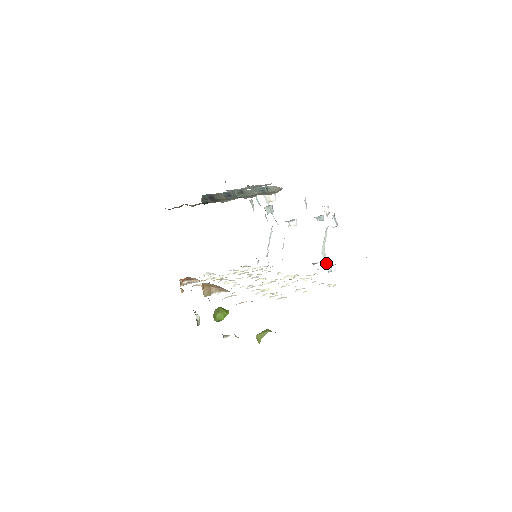
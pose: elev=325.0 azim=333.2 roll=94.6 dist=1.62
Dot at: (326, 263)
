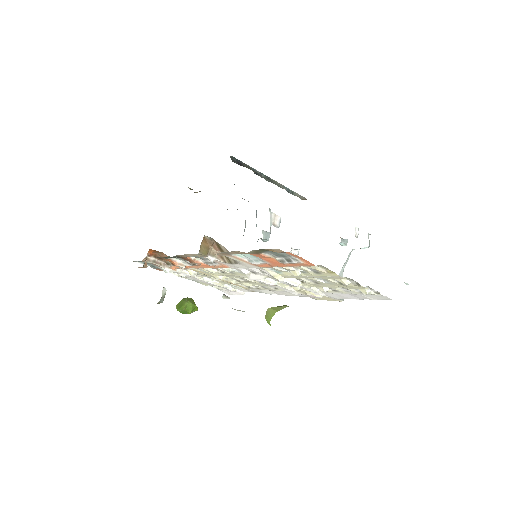
Dot at: occluded
